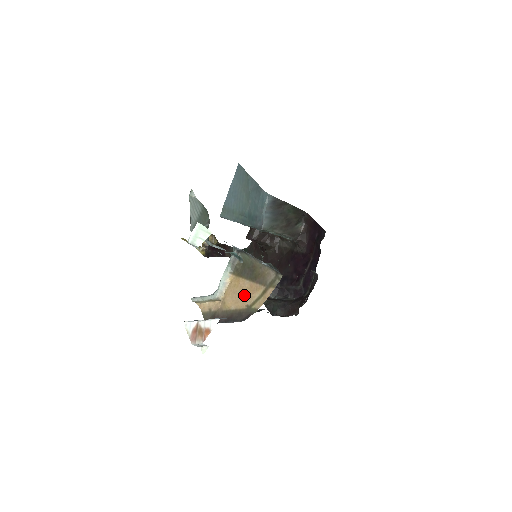
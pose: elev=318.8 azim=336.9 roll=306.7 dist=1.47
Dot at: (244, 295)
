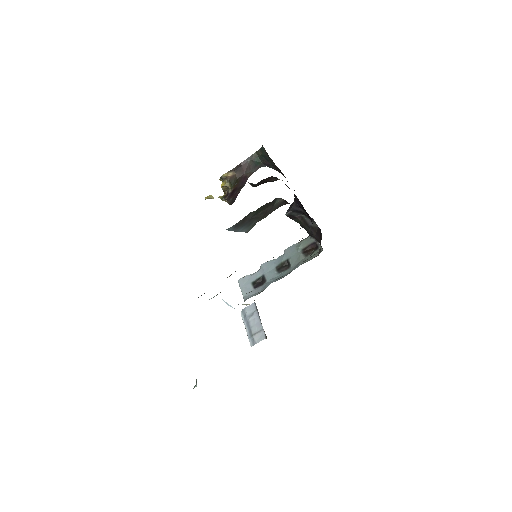
Dot at: occluded
